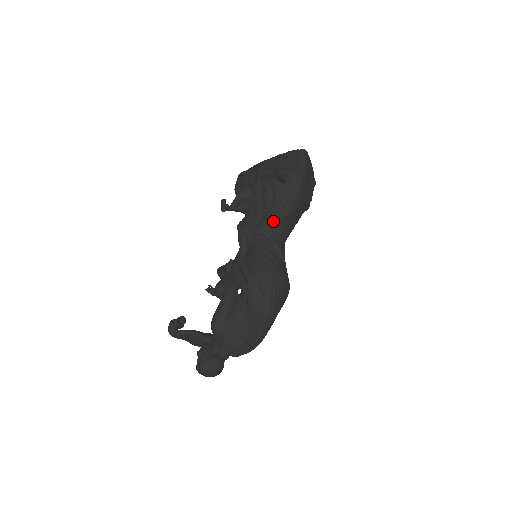
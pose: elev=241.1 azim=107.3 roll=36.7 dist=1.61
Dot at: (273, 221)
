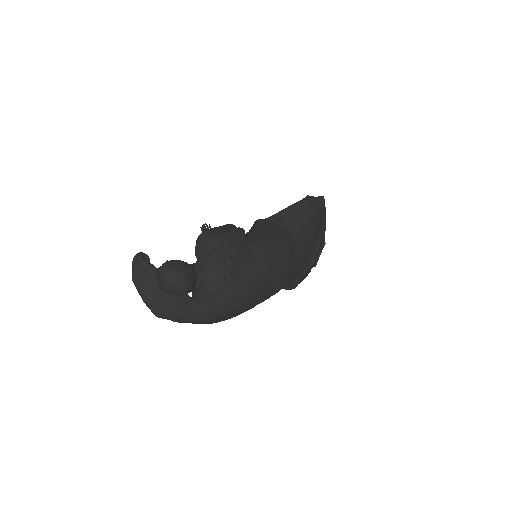
Dot at: (287, 215)
